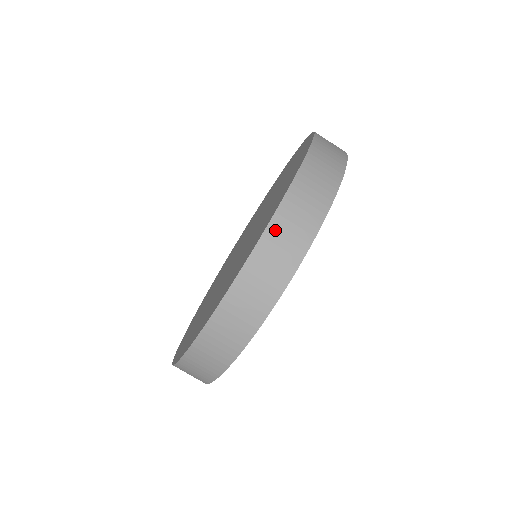
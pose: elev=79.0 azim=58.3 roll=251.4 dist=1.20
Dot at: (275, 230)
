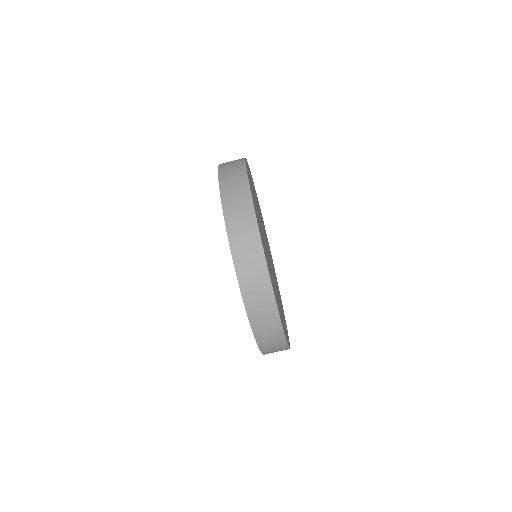
Dot at: (260, 336)
